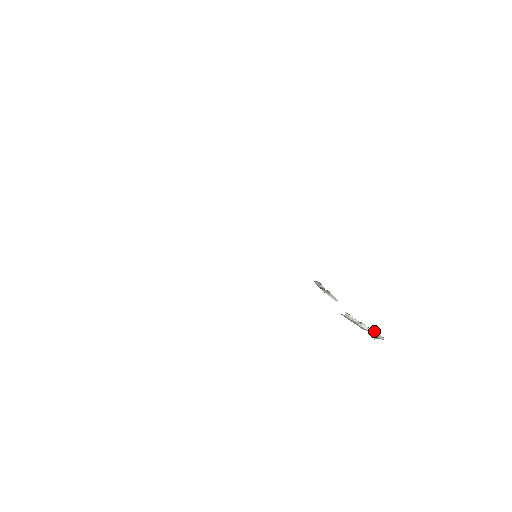
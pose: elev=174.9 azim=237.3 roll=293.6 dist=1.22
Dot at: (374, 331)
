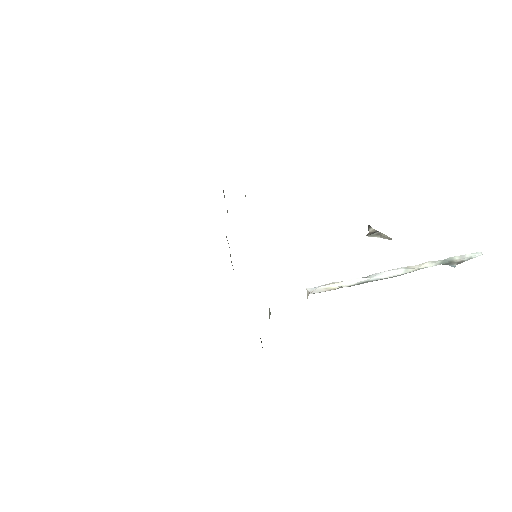
Dot at: (434, 262)
